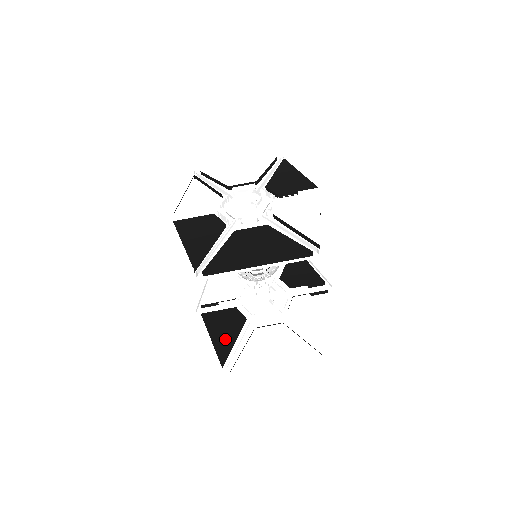
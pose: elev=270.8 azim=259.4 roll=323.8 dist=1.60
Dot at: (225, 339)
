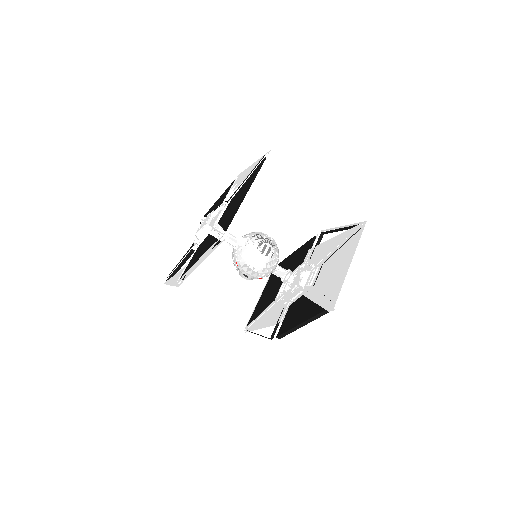
Dot at: (306, 311)
